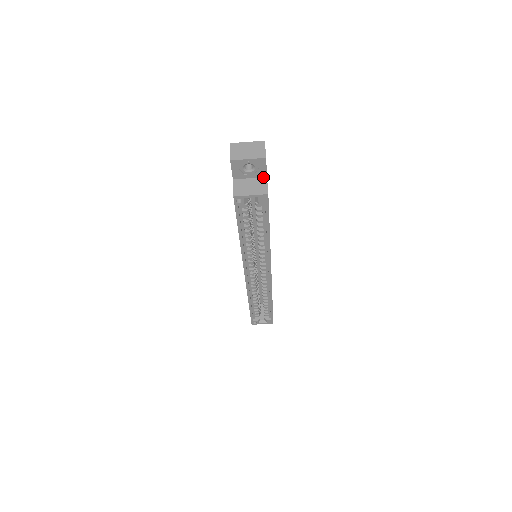
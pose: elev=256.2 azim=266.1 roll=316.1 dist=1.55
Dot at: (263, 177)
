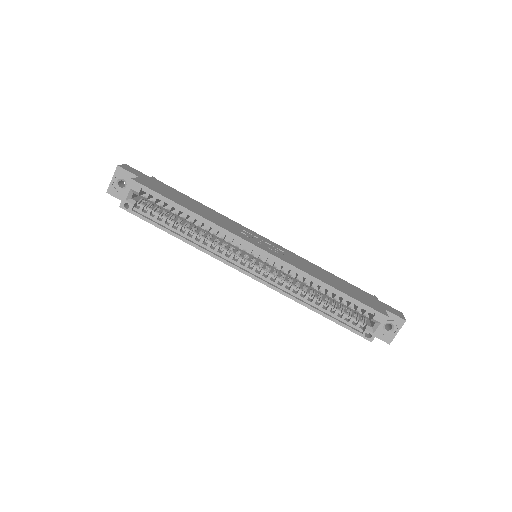
Dot at: occluded
